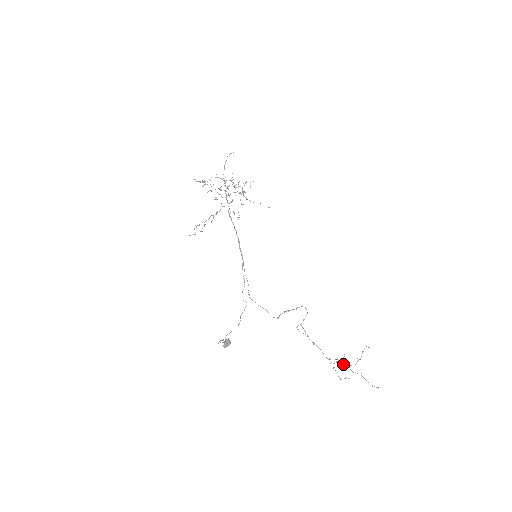
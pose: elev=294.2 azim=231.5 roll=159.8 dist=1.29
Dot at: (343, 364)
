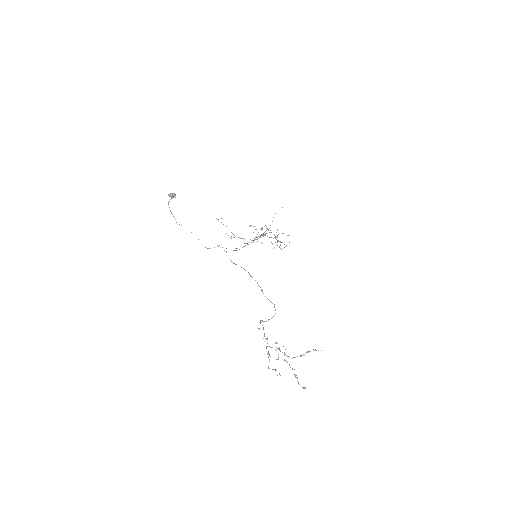
Dot at: (278, 348)
